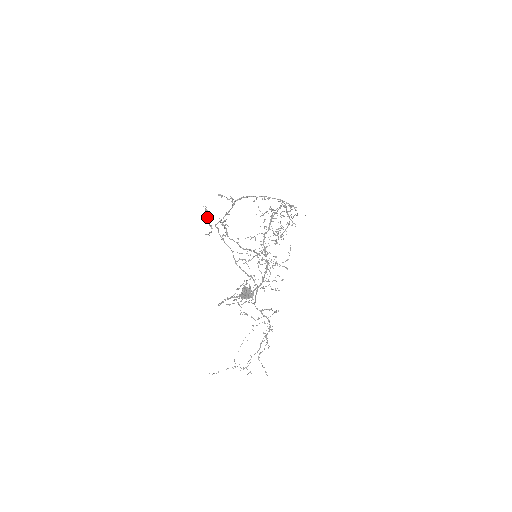
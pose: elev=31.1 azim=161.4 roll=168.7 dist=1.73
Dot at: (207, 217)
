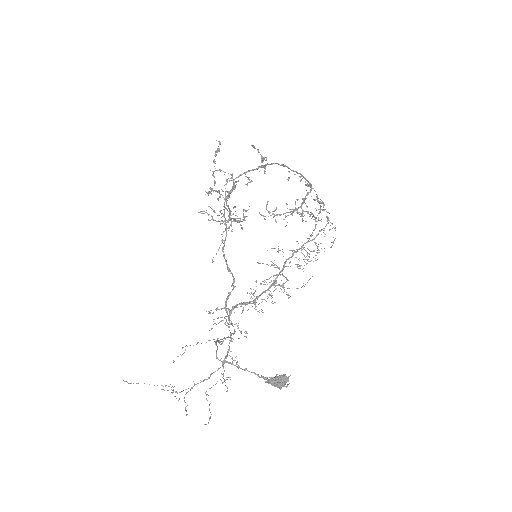
Dot at: (215, 161)
